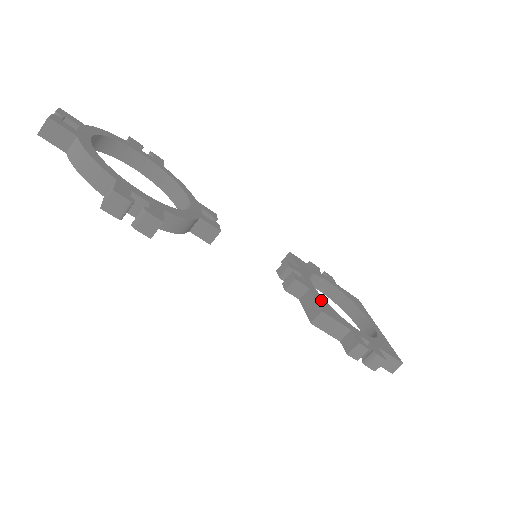
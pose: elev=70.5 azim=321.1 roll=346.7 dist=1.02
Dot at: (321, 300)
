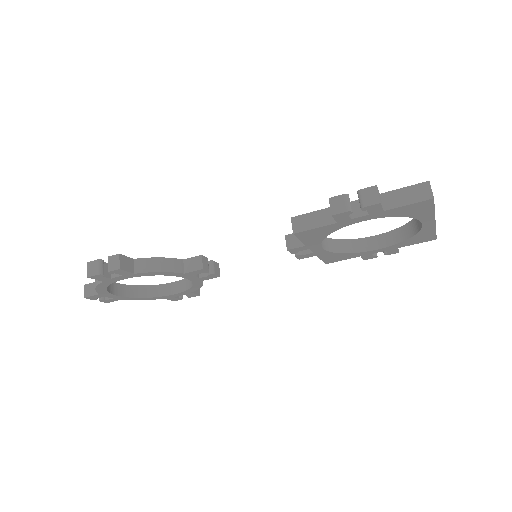
Dot at: occluded
